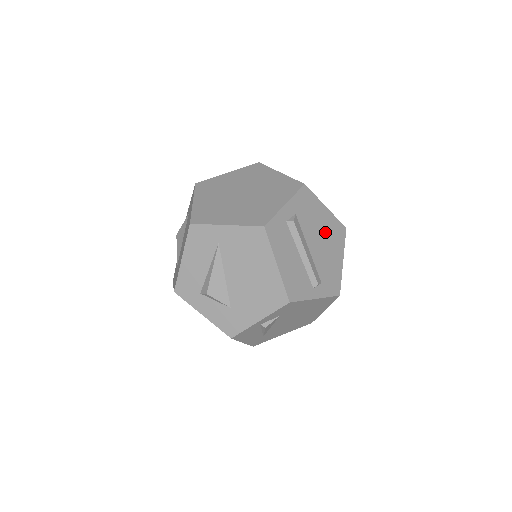
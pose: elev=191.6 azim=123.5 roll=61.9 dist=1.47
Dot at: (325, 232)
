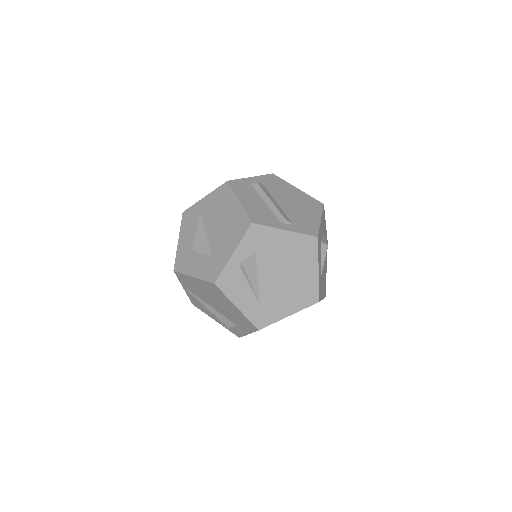
Dot at: (297, 200)
